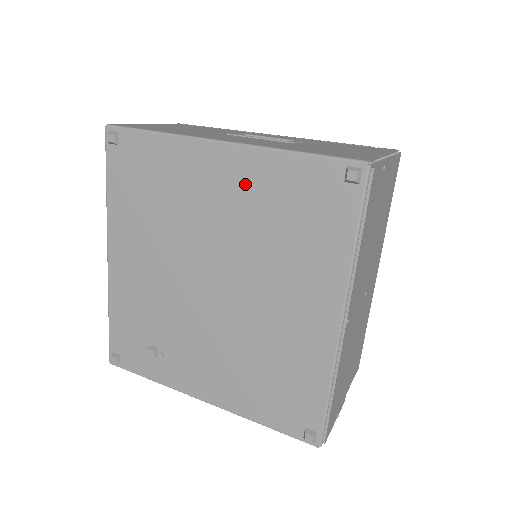
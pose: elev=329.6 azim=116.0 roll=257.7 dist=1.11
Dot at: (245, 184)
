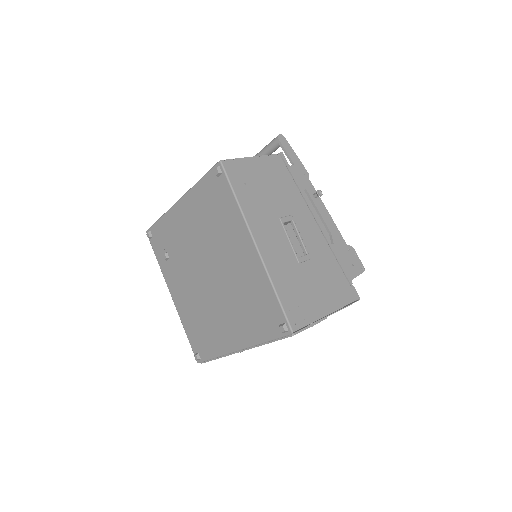
Dot at: (249, 271)
